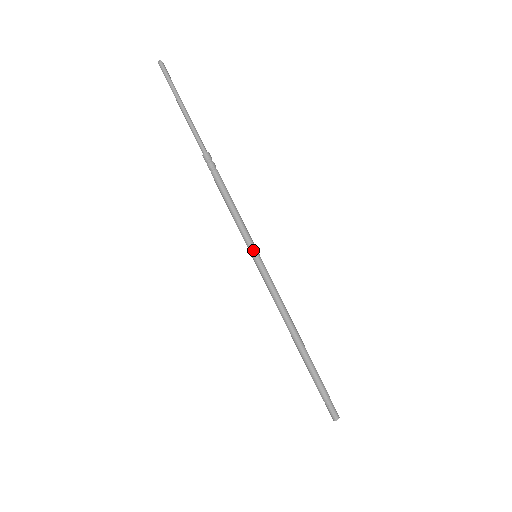
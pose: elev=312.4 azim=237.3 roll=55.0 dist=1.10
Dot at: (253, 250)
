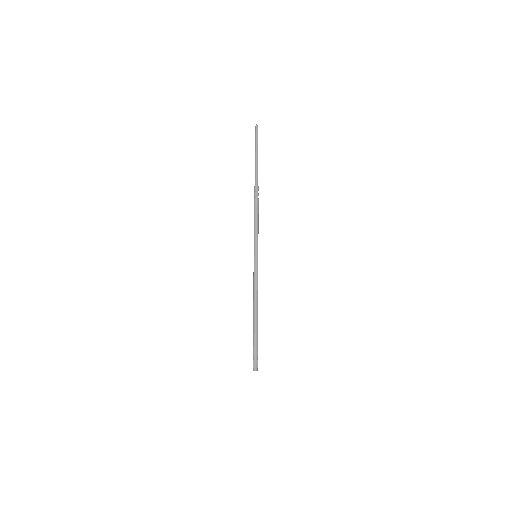
Dot at: (254, 252)
